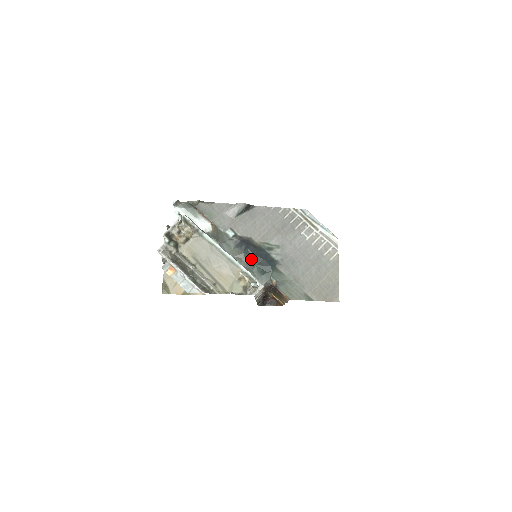
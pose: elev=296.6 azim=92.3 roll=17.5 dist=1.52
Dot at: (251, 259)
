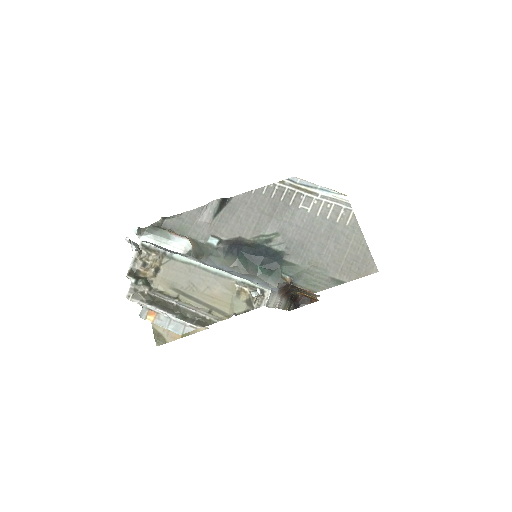
Dot at: (249, 262)
